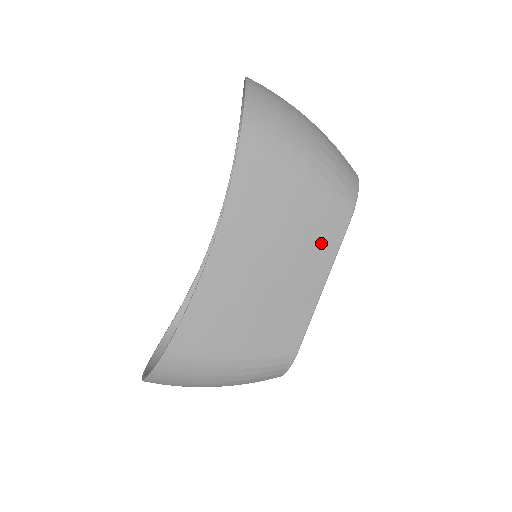
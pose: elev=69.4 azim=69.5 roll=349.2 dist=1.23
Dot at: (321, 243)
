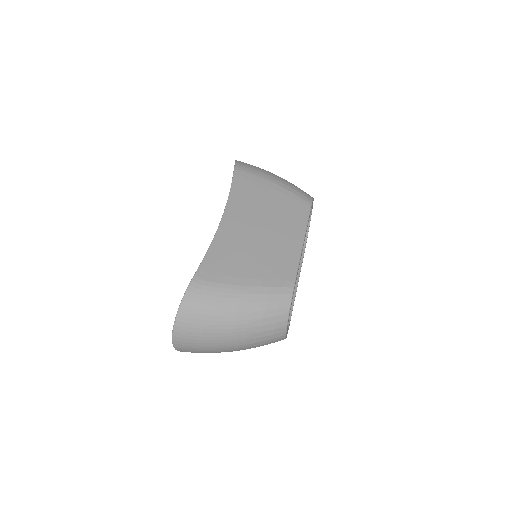
Dot at: (294, 216)
